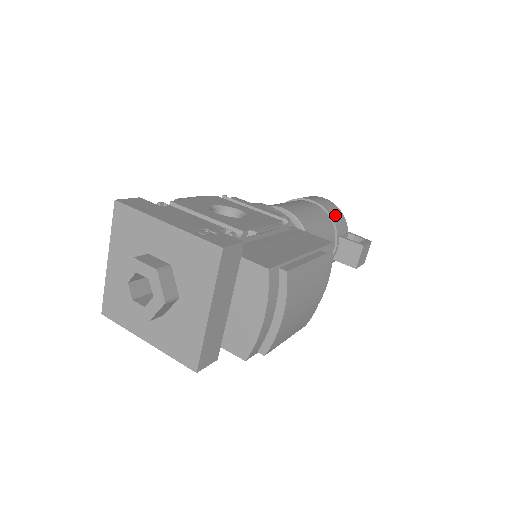
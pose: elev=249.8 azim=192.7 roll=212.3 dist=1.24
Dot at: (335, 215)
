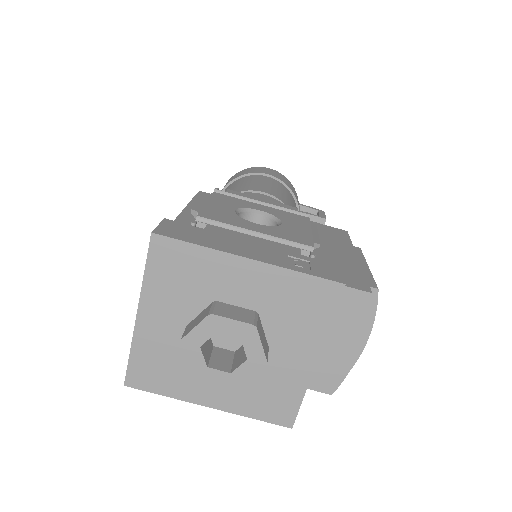
Dot at: (292, 188)
